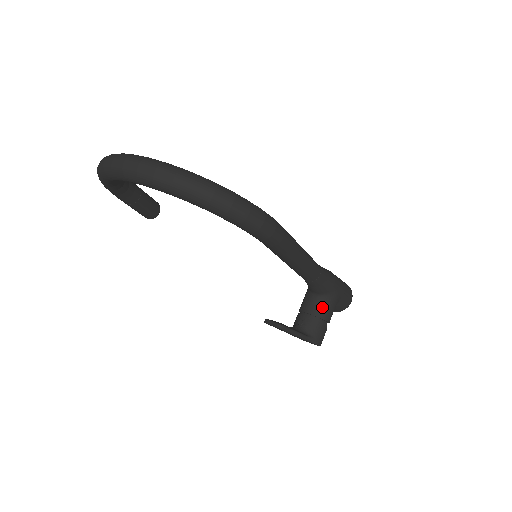
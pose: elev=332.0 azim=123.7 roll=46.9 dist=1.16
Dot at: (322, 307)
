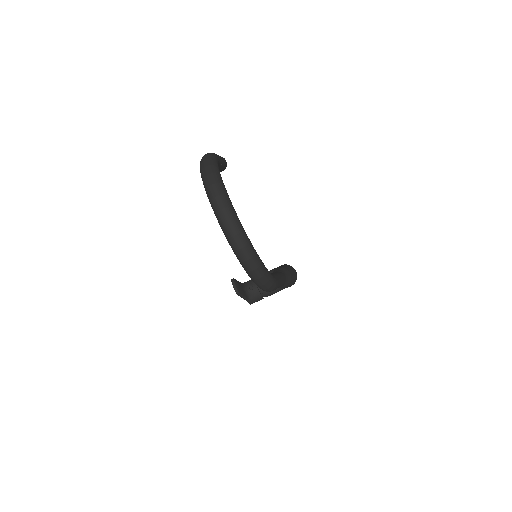
Dot at: occluded
